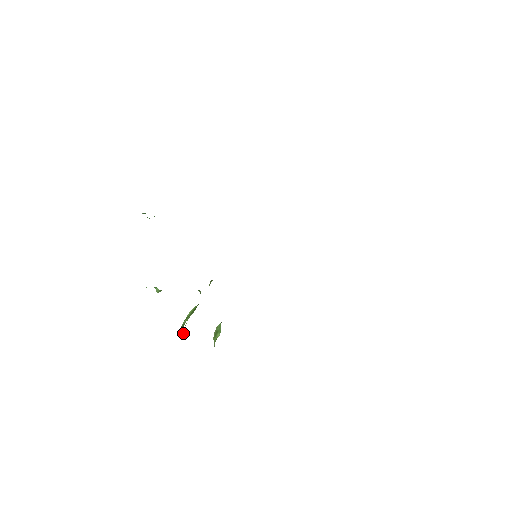
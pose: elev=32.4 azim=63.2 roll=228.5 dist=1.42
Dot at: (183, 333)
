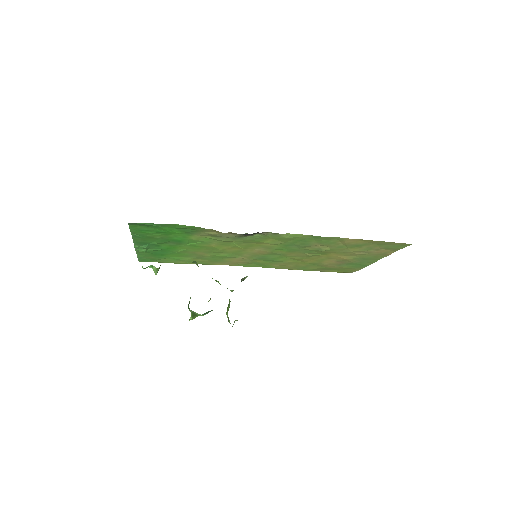
Dot at: (192, 313)
